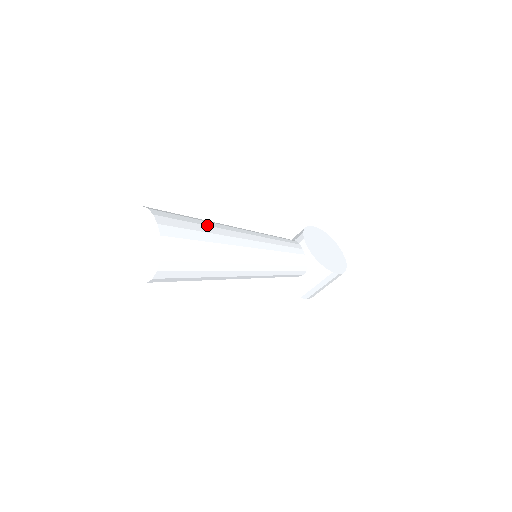
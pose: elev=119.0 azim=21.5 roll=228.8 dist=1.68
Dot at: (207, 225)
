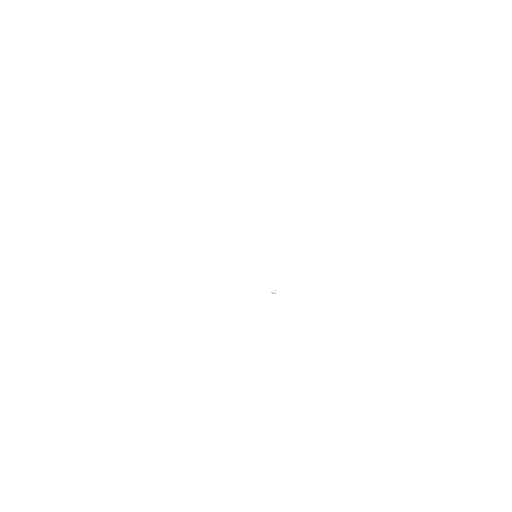
Dot at: occluded
